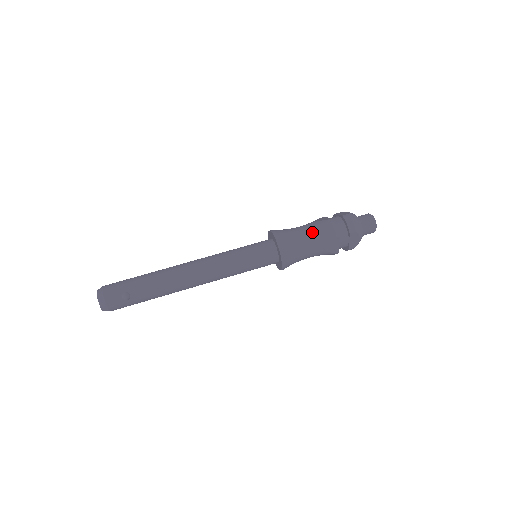
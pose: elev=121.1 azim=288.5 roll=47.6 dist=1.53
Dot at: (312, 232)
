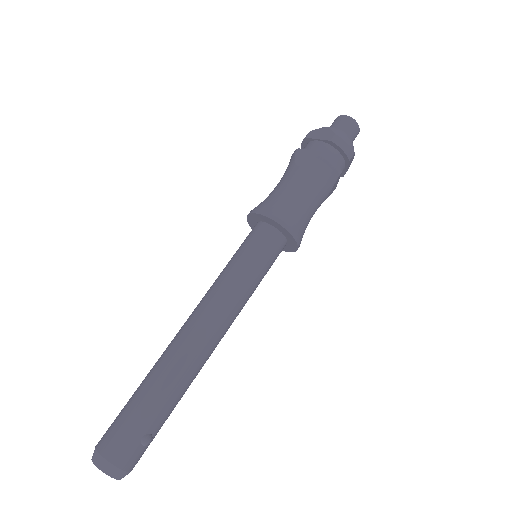
Dot at: (311, 186)
